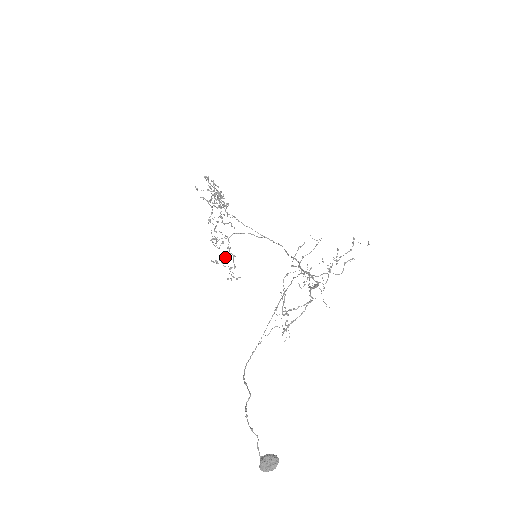
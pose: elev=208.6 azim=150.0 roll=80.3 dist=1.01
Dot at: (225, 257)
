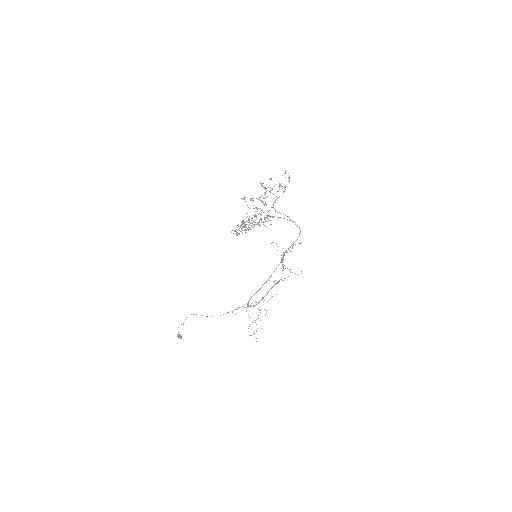
Dot at: occluded
